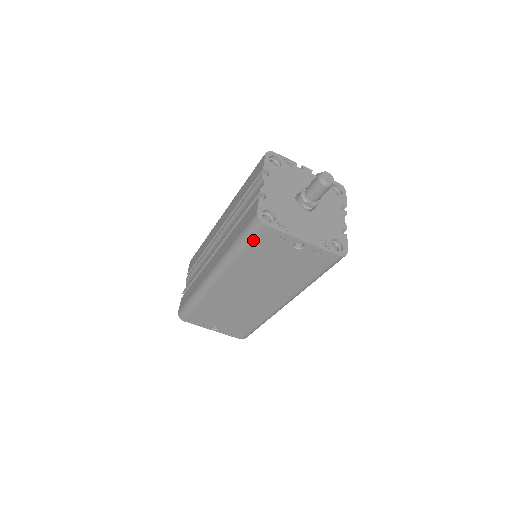
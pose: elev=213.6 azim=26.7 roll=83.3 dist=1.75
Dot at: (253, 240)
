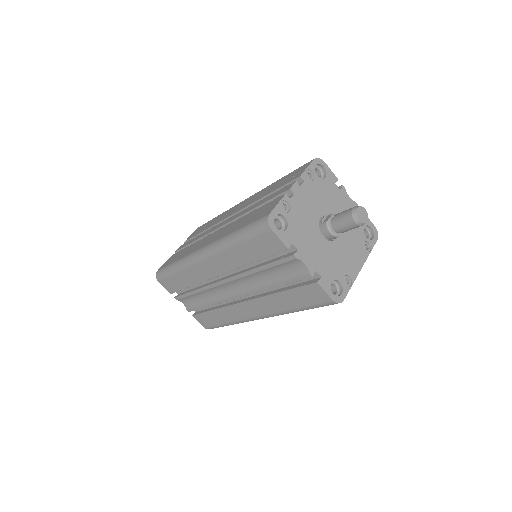
Dot at: occluded
